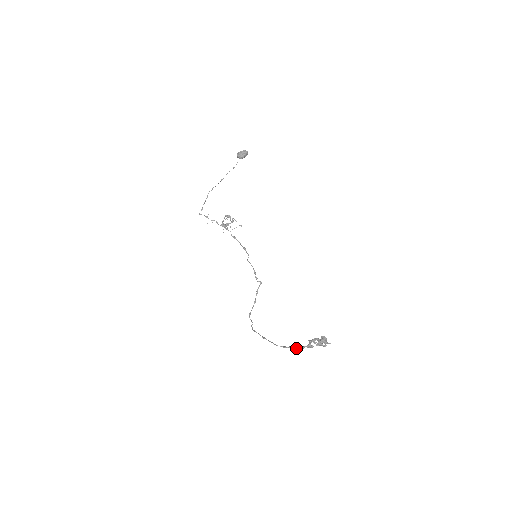
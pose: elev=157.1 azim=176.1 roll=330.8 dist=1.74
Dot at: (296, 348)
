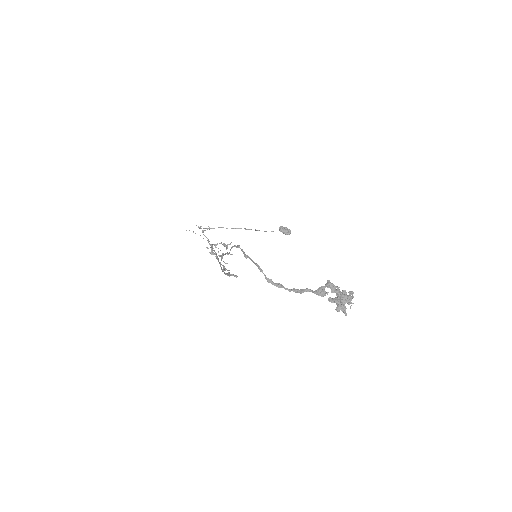
Dot at: occluded
